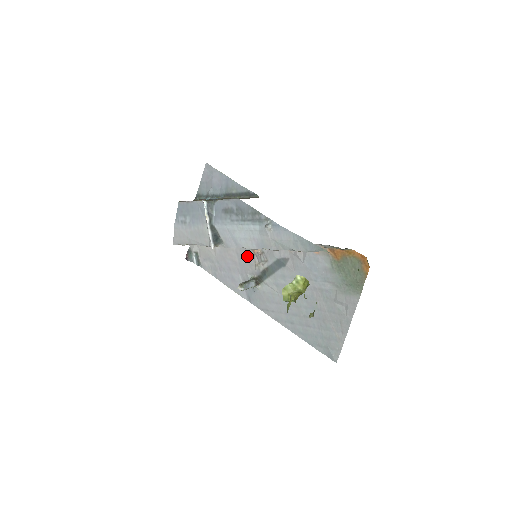
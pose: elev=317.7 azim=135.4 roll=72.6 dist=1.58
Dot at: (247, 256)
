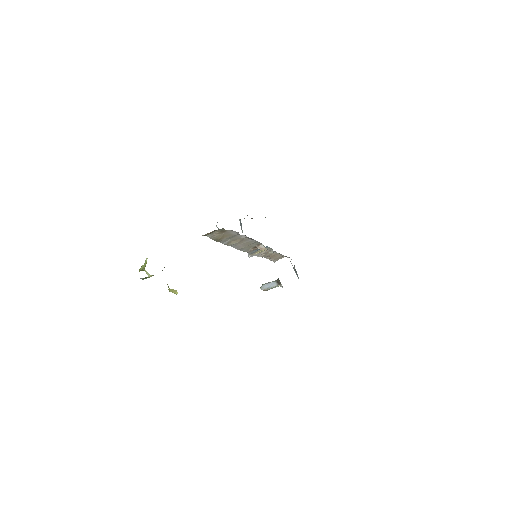
Dot at: occluded
